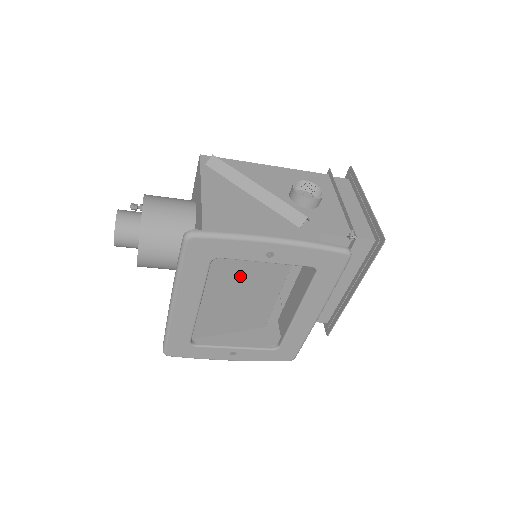
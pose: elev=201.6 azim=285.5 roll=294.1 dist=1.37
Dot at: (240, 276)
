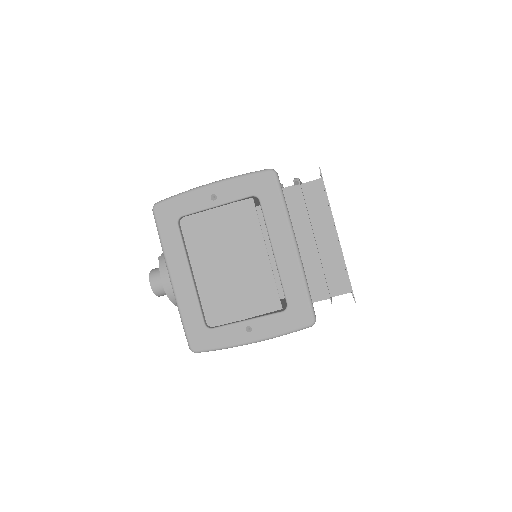
Dot at: (217, 243)
